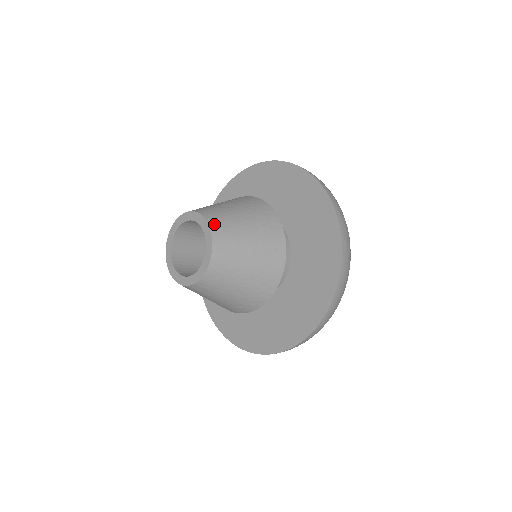
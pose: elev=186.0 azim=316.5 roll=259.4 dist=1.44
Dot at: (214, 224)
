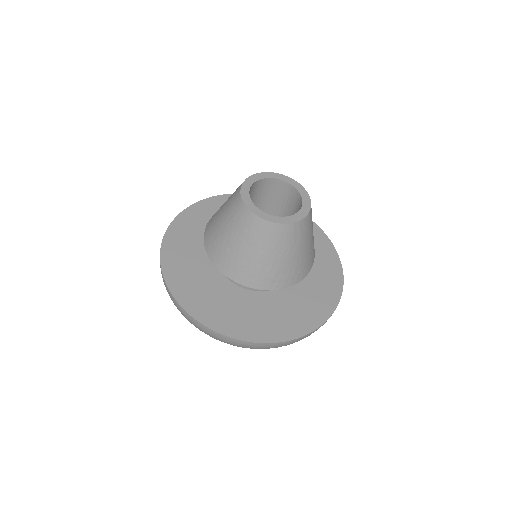
Dot at: occluded
